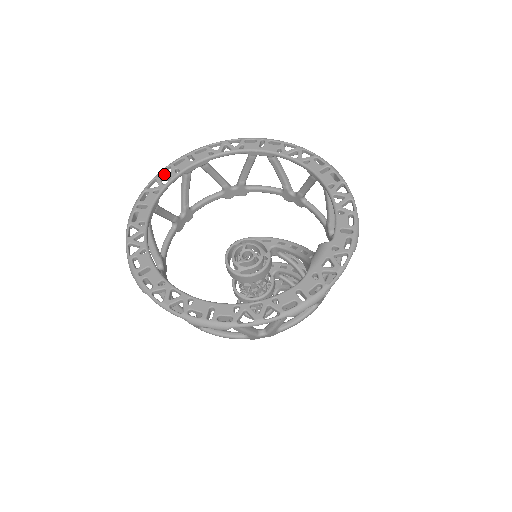
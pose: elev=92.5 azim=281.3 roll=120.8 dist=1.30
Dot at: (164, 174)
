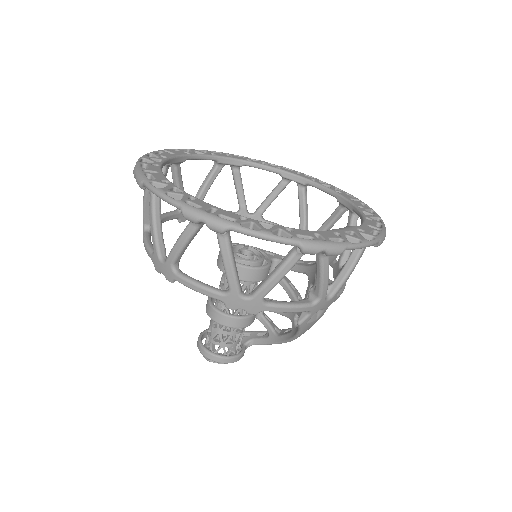
Dot at: (199, 151)
